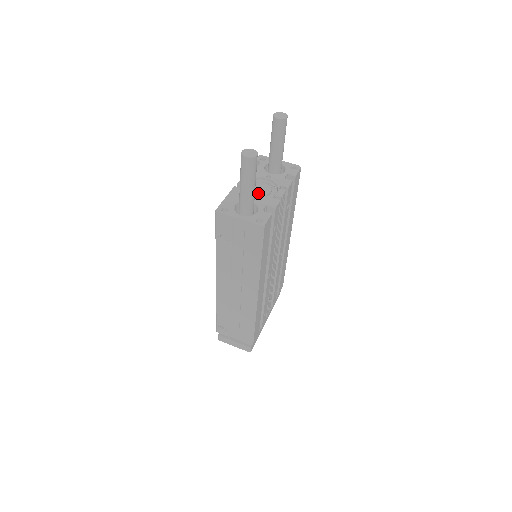
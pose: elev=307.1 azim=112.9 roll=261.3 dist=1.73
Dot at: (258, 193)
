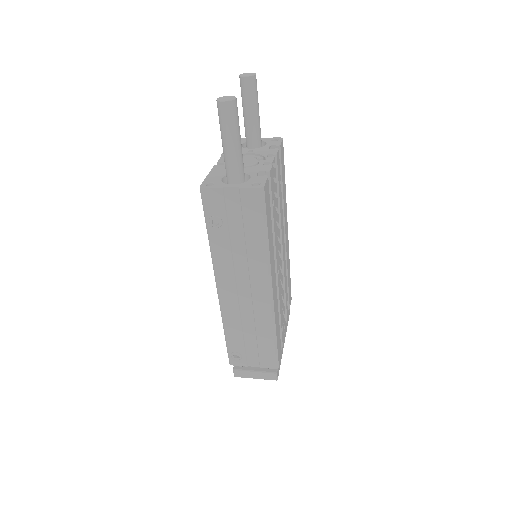
Dot at: (244, 165)
